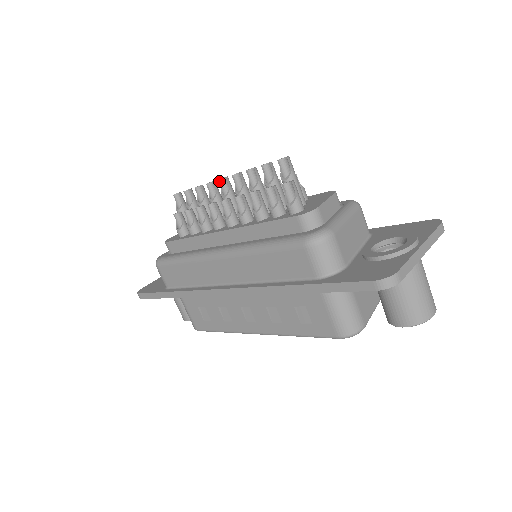
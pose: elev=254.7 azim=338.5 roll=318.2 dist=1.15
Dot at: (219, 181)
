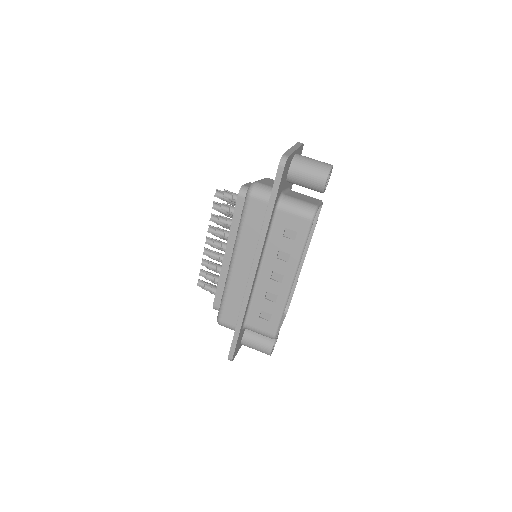
Dot at: occluded
